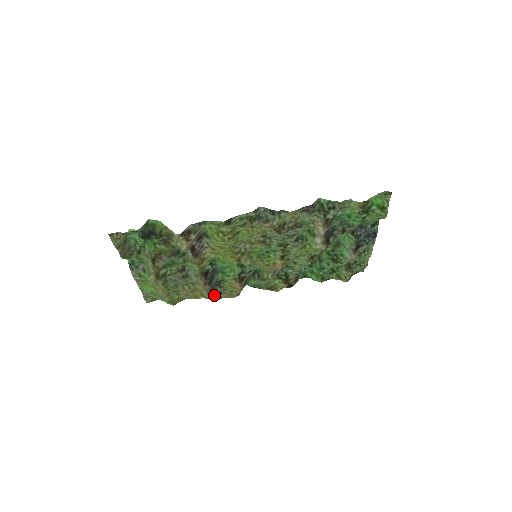
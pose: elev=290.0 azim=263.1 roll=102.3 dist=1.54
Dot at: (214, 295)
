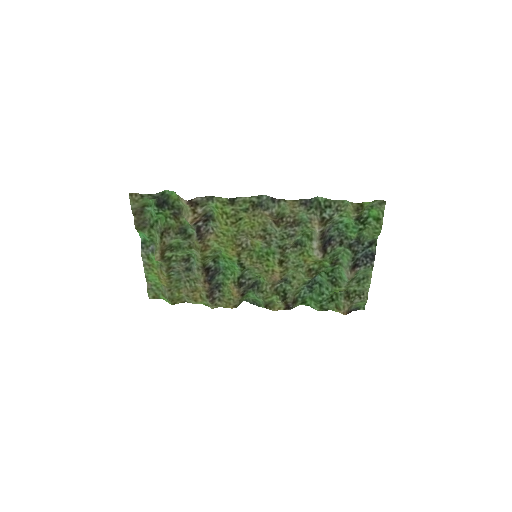
Dot at: (212, 298)
